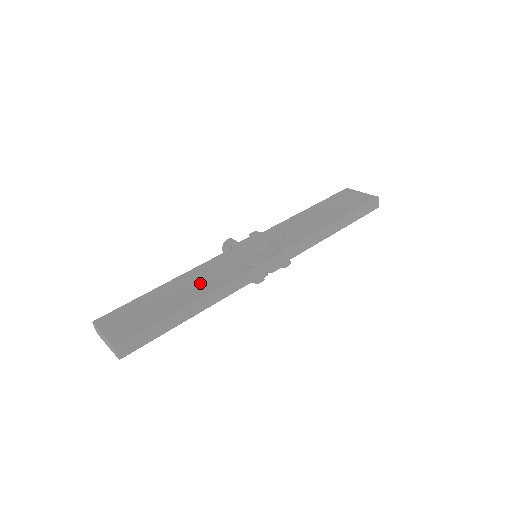
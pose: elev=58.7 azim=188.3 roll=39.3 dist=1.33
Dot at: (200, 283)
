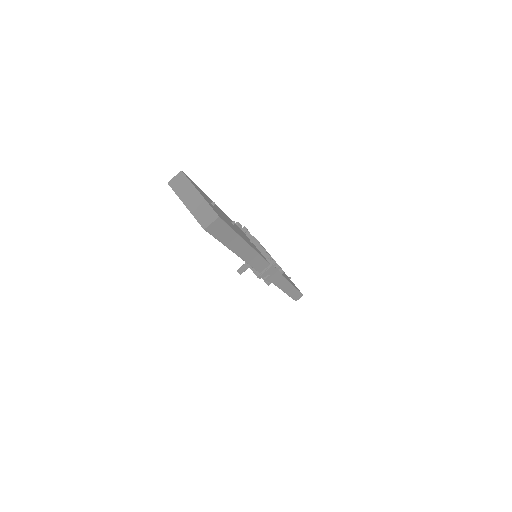
Dot at: occluded
